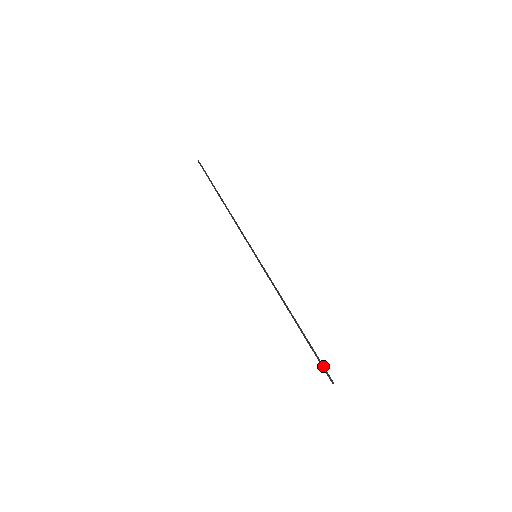
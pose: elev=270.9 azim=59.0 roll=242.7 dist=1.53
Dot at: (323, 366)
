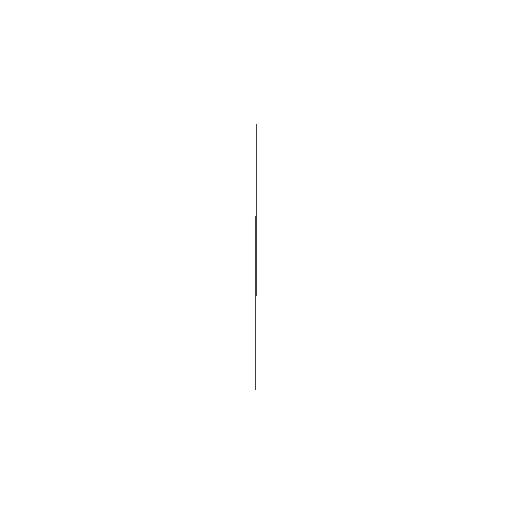
Dot at: occluded
